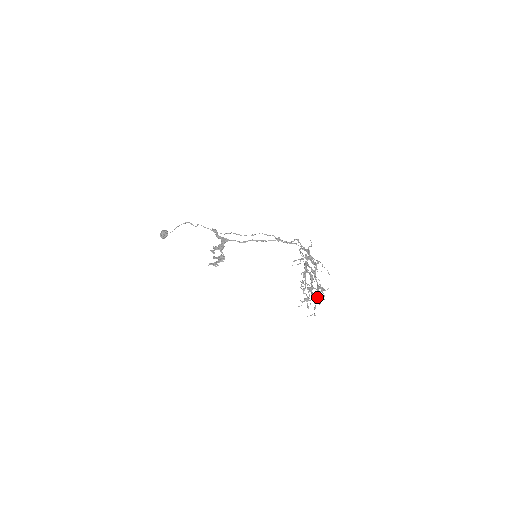
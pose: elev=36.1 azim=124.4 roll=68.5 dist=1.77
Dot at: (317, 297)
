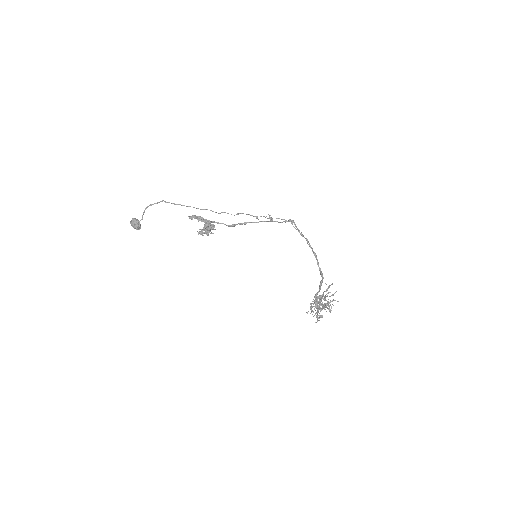
Dot at: occluded
